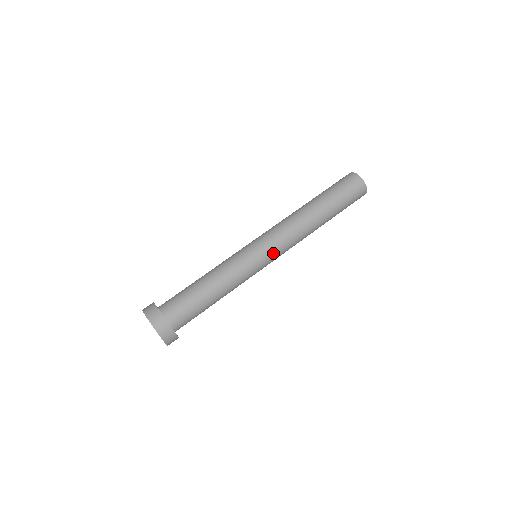
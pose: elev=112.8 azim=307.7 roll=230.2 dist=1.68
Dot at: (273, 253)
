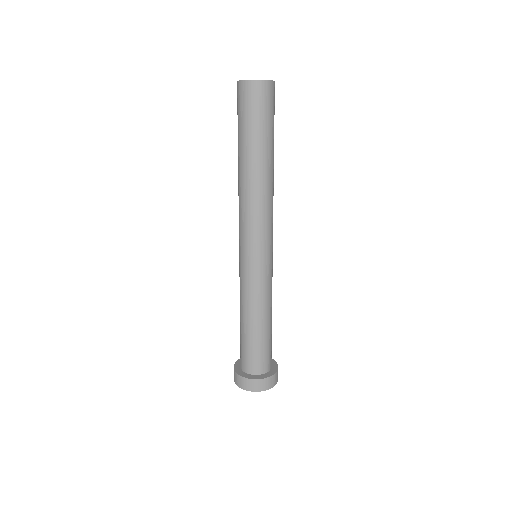
Dot at: (272, 243)
